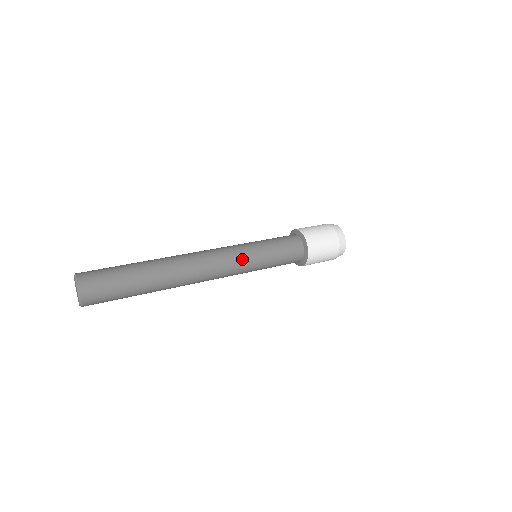
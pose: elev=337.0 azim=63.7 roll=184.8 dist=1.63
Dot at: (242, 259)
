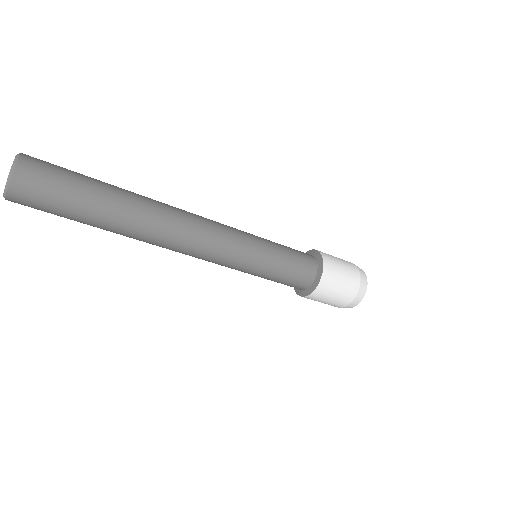
Dot at: (240, 231)
